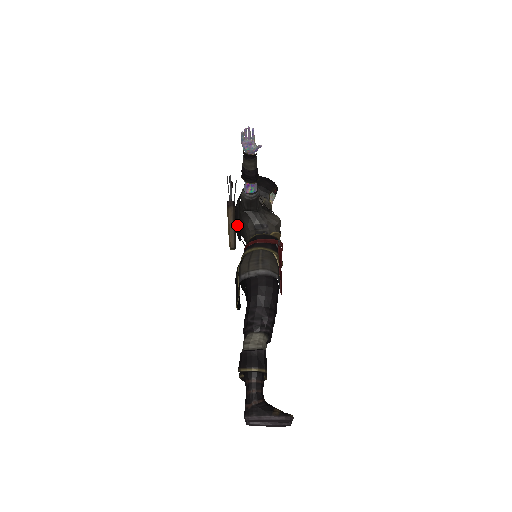
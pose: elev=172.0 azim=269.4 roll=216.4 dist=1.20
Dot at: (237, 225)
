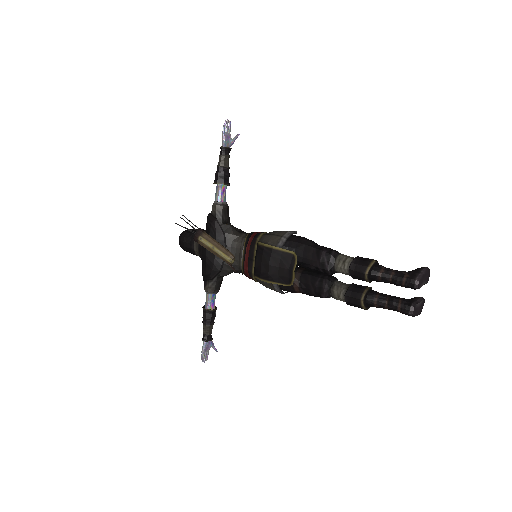
Dot at: (222, 241)
